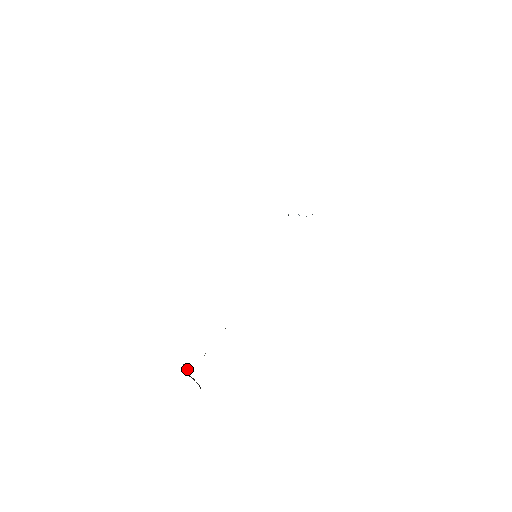
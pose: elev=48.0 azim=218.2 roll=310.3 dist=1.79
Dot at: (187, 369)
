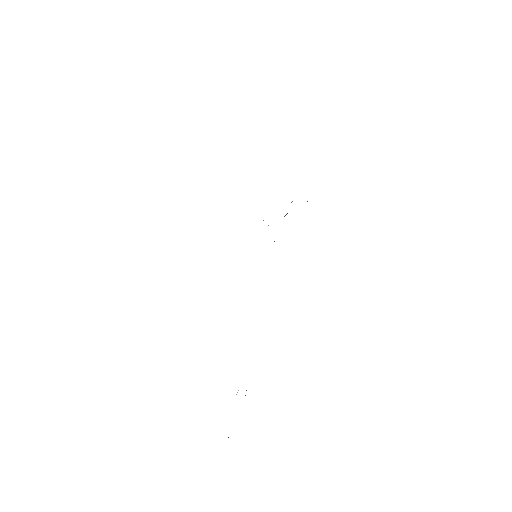
Dot at: occluded
